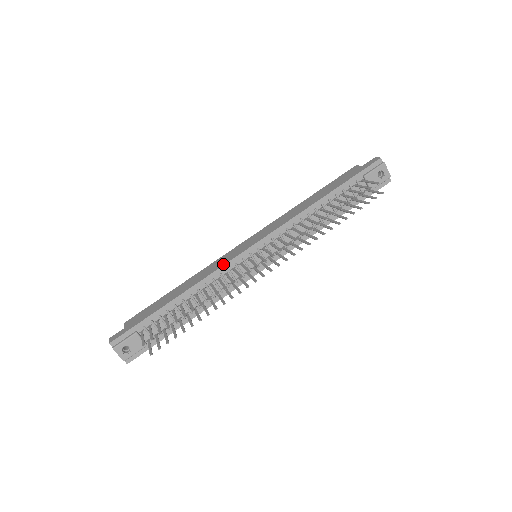
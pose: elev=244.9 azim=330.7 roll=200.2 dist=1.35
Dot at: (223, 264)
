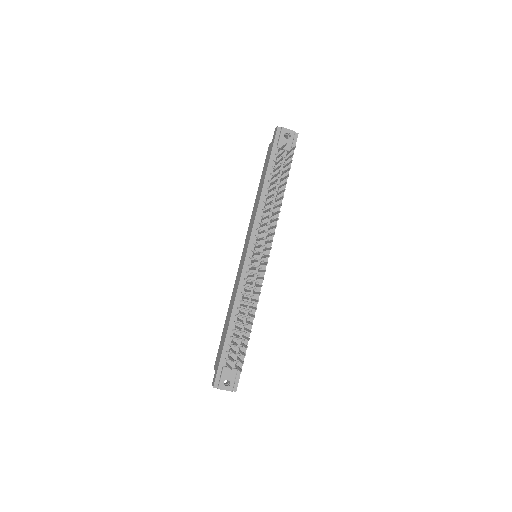
Dot at: (239, 279)
